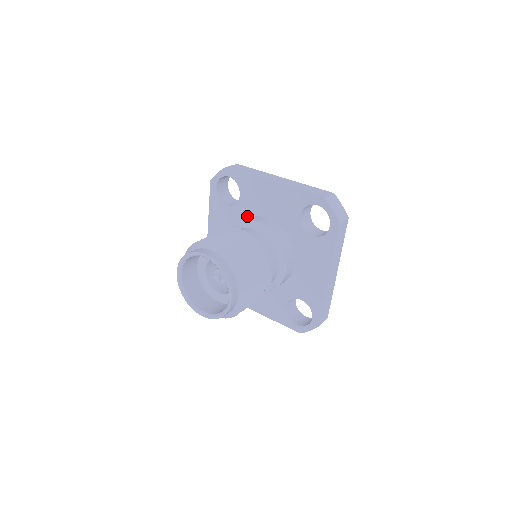
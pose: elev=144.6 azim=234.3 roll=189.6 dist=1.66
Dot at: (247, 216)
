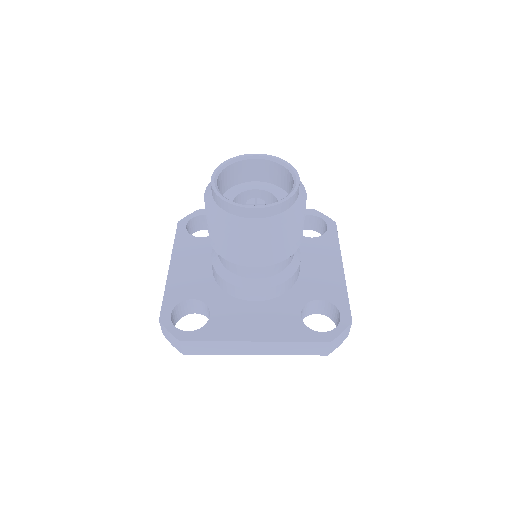
Dot at: occluded
